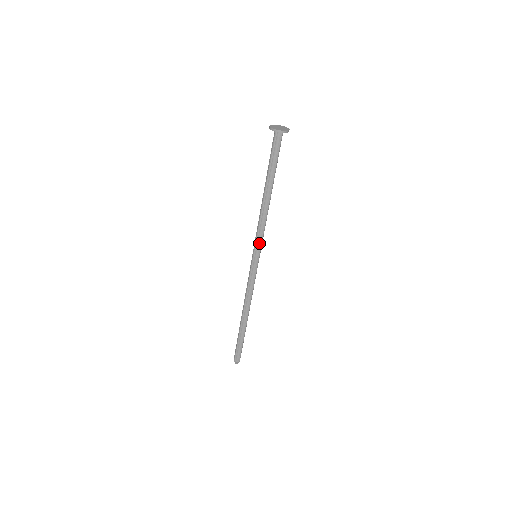
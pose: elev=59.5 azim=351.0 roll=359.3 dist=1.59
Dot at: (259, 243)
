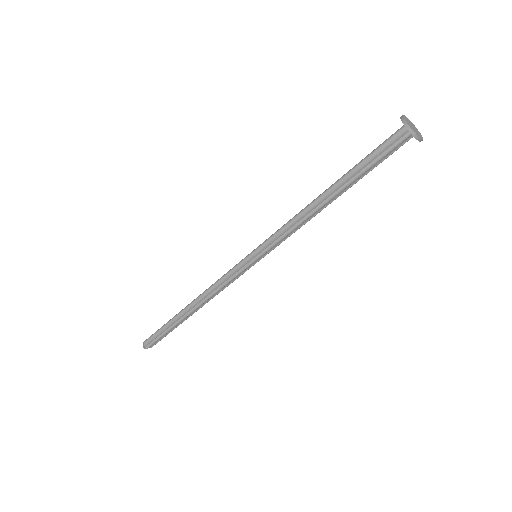
Dot at: (270, 243)
